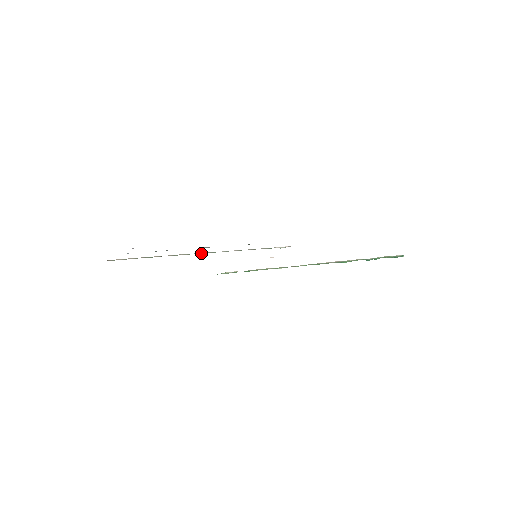
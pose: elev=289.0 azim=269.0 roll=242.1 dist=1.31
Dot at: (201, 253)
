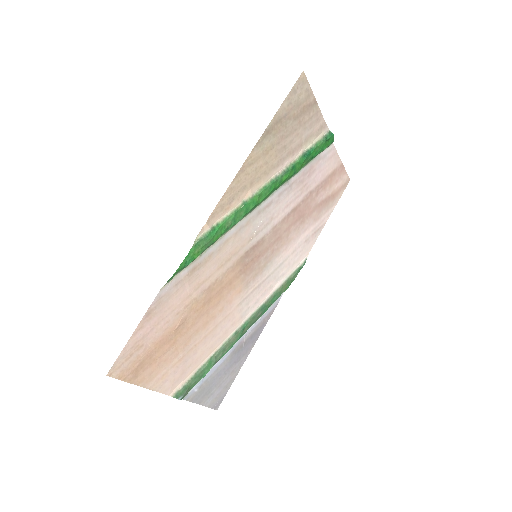
Dot at: (243, 324)
